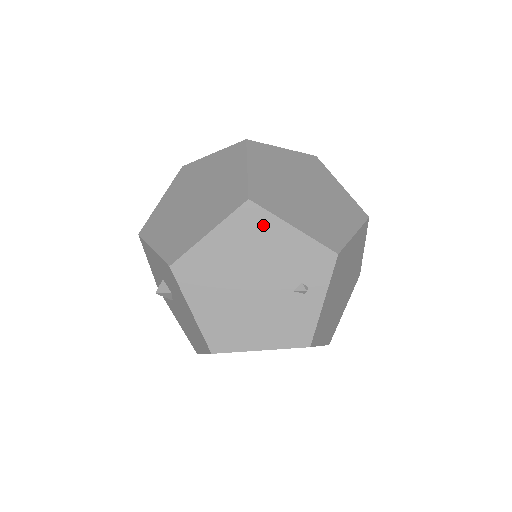
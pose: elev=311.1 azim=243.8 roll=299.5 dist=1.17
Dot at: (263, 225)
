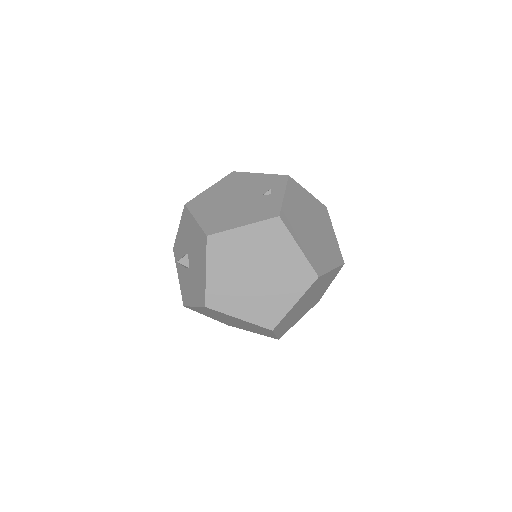
Dot at: (242, 177)
